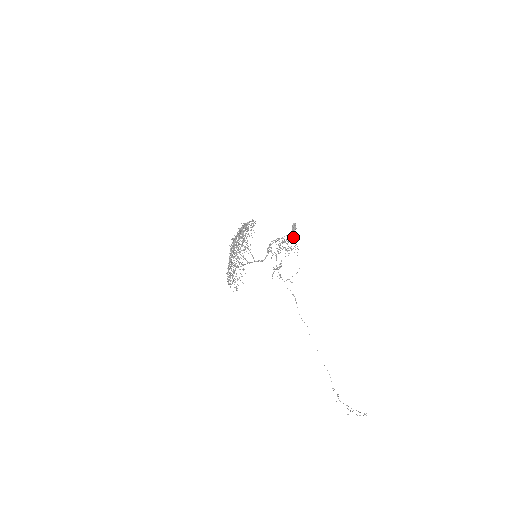
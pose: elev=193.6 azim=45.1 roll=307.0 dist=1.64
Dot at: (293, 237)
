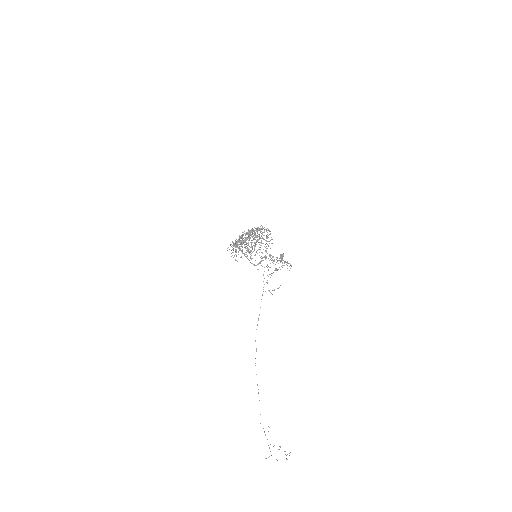
Dot at: occluded
